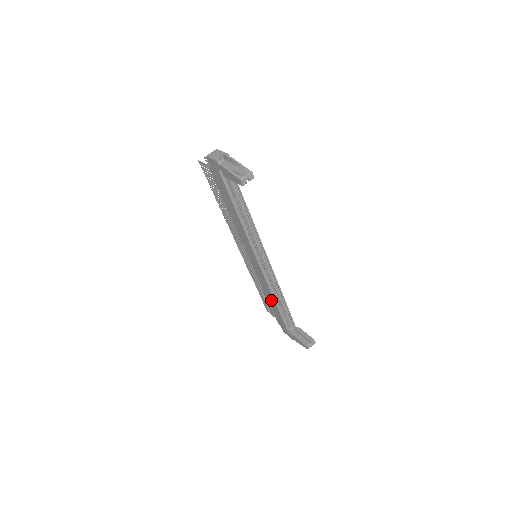
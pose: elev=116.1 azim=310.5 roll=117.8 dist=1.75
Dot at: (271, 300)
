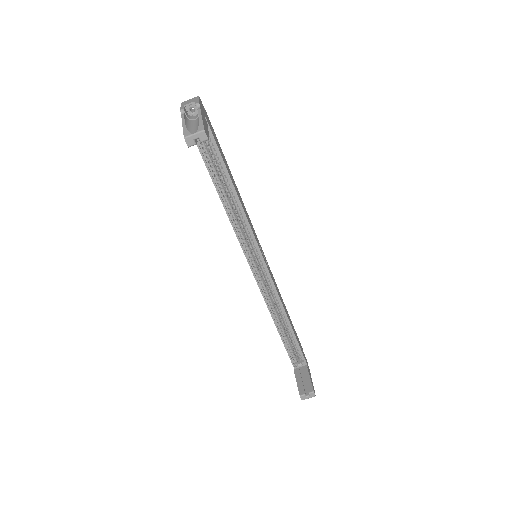
Dot at: occluded
